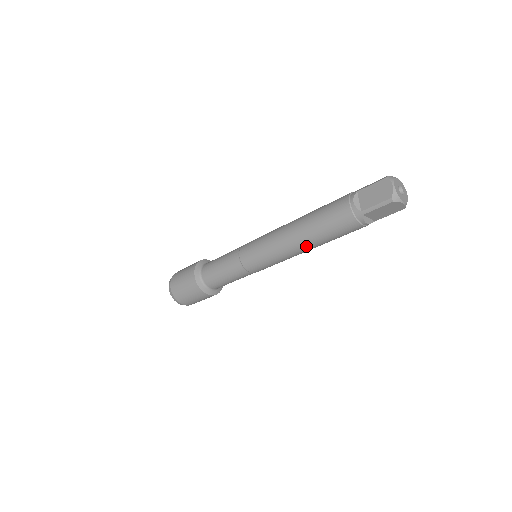
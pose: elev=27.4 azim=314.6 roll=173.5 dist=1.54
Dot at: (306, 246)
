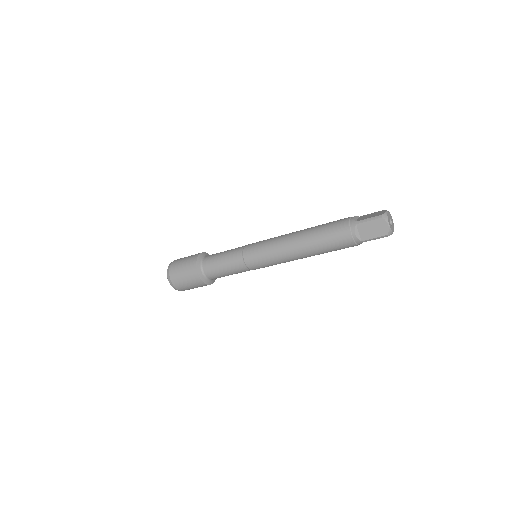
Dot at: (301, 244)
